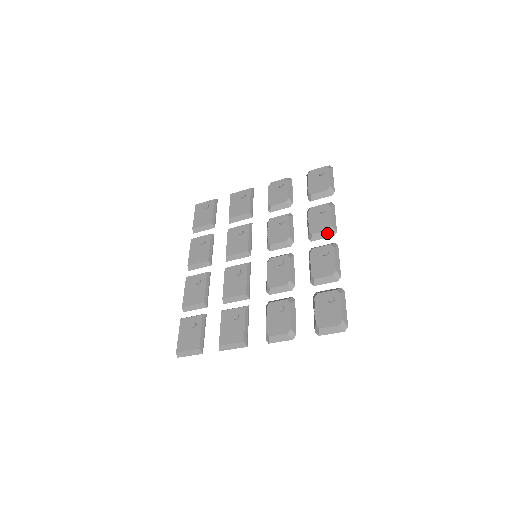
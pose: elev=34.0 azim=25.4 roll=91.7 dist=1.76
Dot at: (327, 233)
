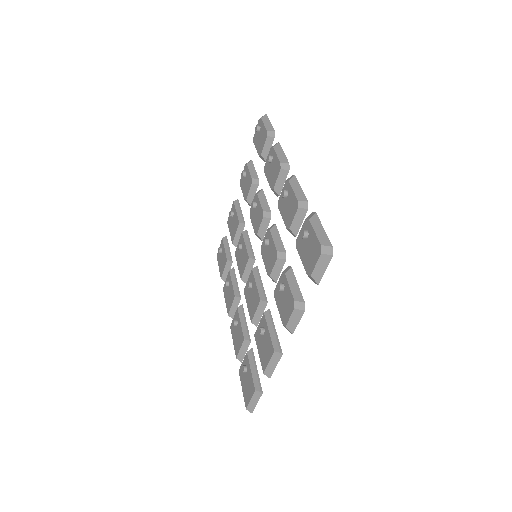
Dot at: (282, 174)
